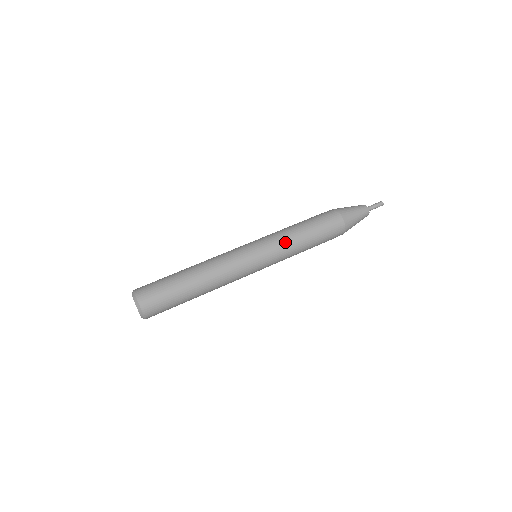
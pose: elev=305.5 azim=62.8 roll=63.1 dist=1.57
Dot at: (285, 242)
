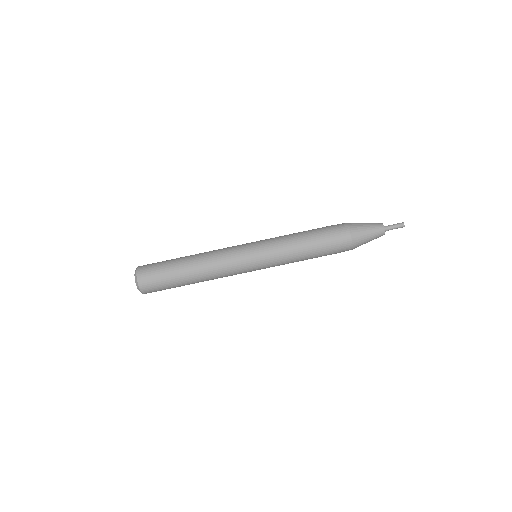
Dot at: (286, 263)
